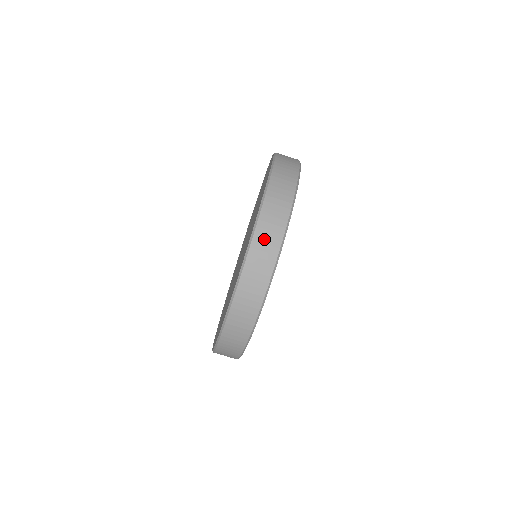
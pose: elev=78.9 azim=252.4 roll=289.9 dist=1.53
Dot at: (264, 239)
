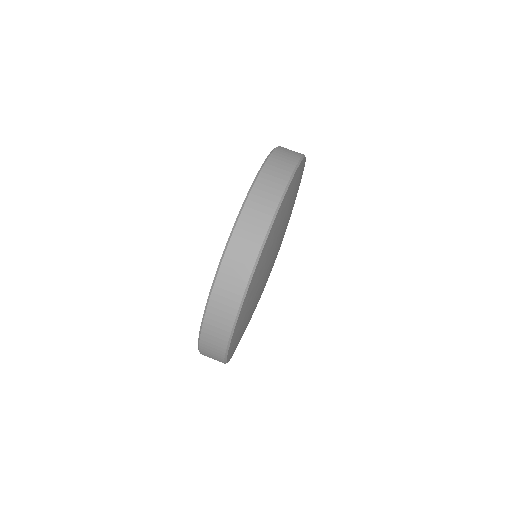
Dot at: (285, 152)
